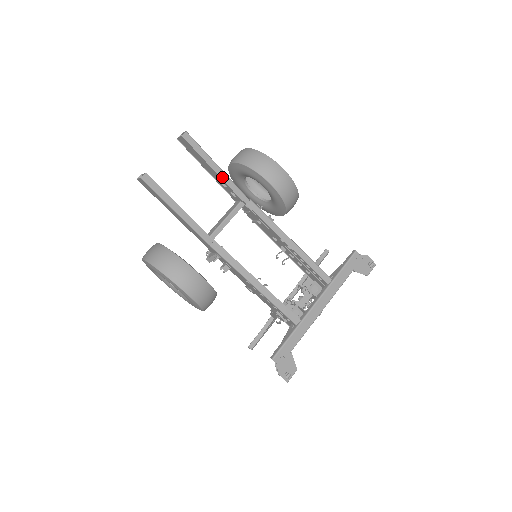
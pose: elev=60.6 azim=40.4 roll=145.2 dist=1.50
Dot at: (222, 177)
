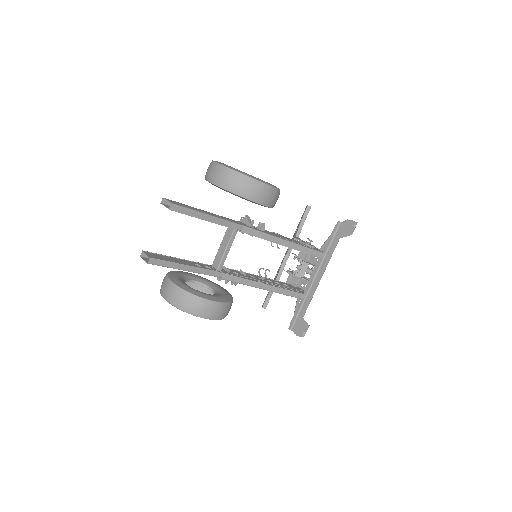
Dot at: (214, 222)
